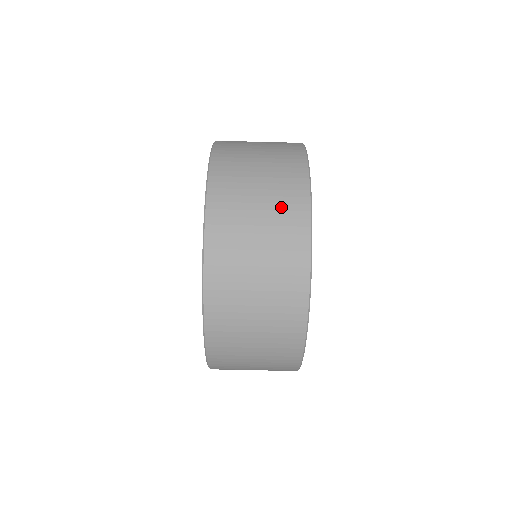
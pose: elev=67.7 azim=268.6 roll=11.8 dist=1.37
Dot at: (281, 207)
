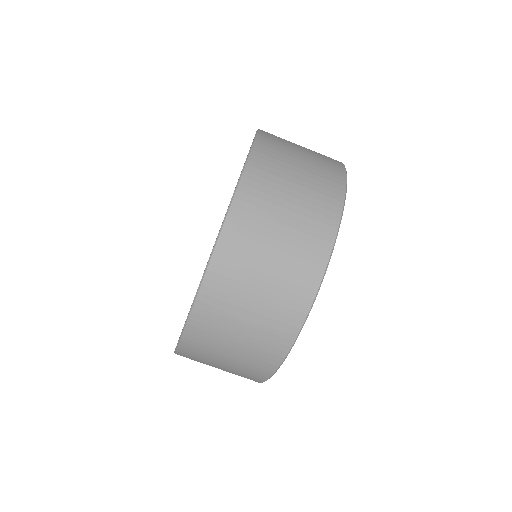
Dot at: occluded
